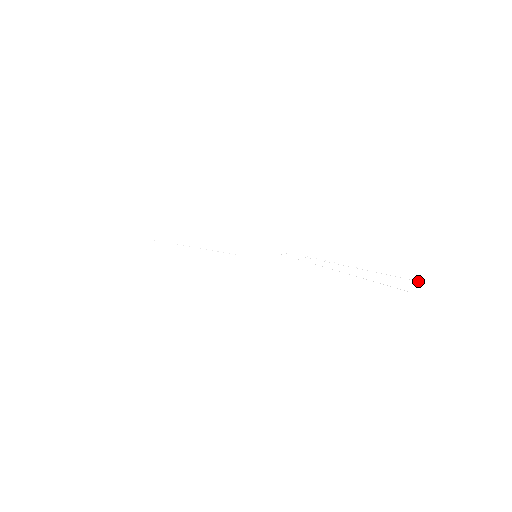
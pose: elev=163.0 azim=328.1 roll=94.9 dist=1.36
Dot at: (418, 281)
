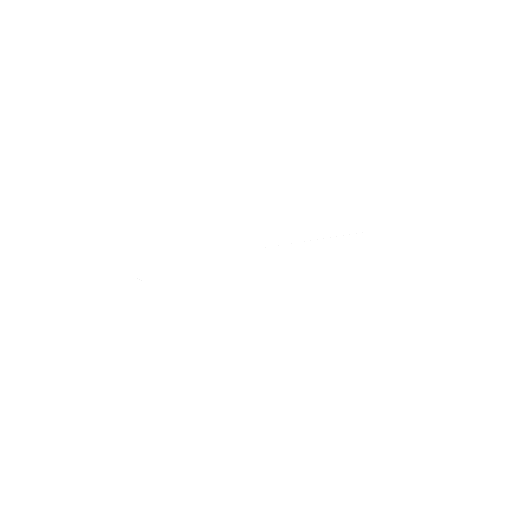
Dot at: (409, 225)
